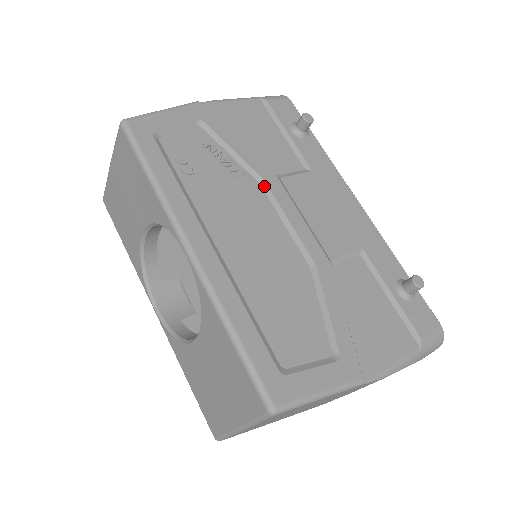
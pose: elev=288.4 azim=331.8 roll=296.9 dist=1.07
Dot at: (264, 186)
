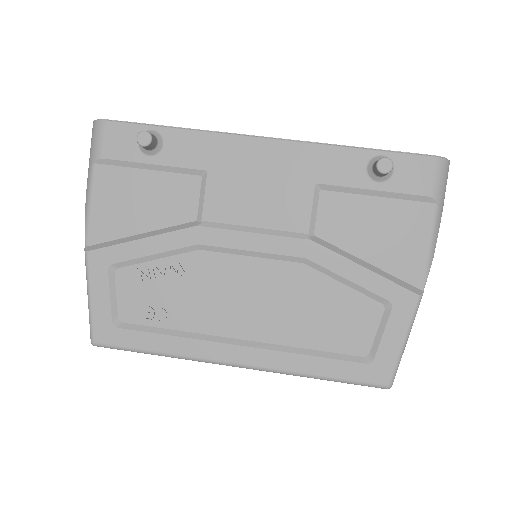
Dot at: (204, 248)
